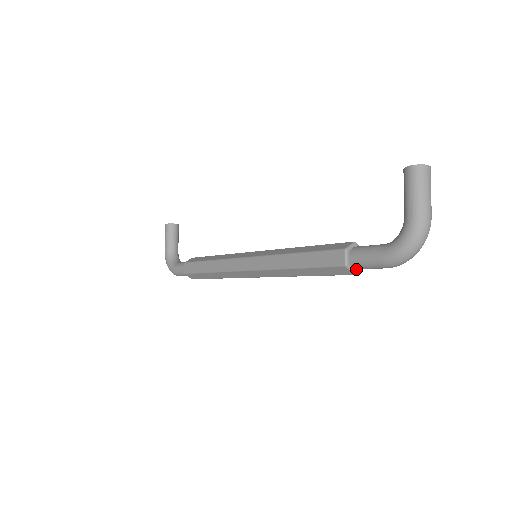
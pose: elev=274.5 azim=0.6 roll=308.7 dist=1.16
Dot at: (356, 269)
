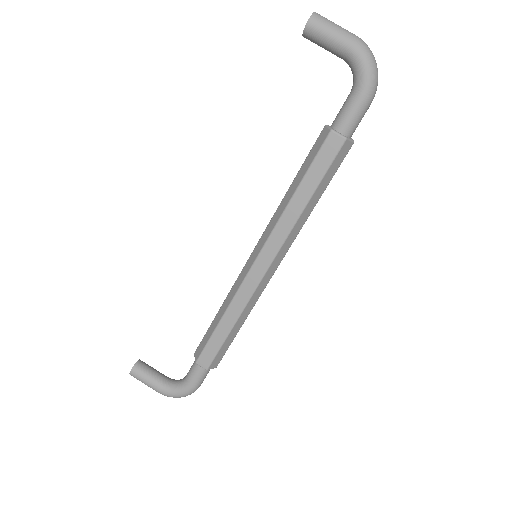
Dot at: (350, 138)
